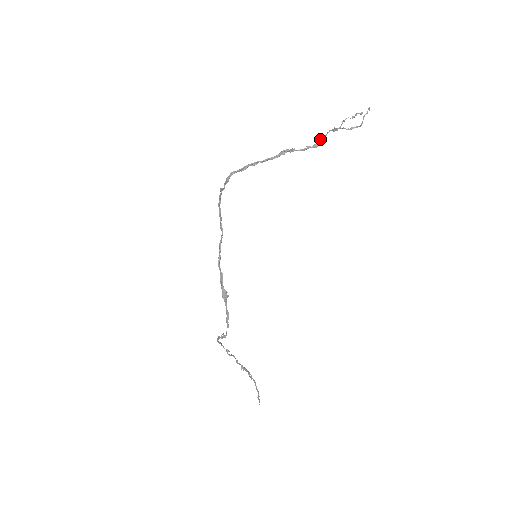
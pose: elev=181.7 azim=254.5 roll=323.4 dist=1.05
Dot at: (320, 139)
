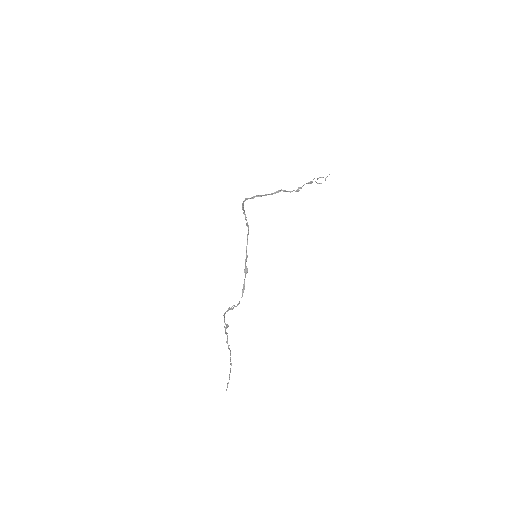
Dot at: (300, 187)
